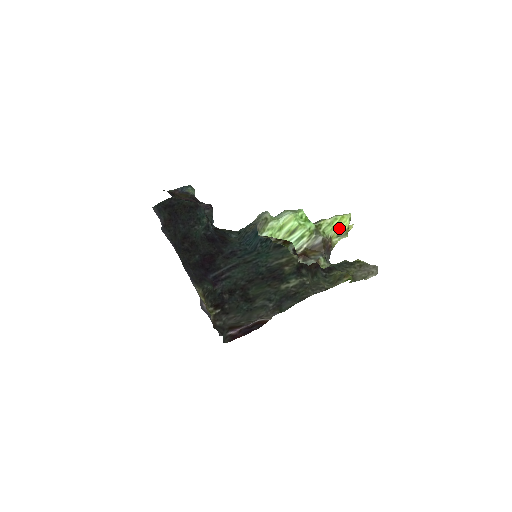
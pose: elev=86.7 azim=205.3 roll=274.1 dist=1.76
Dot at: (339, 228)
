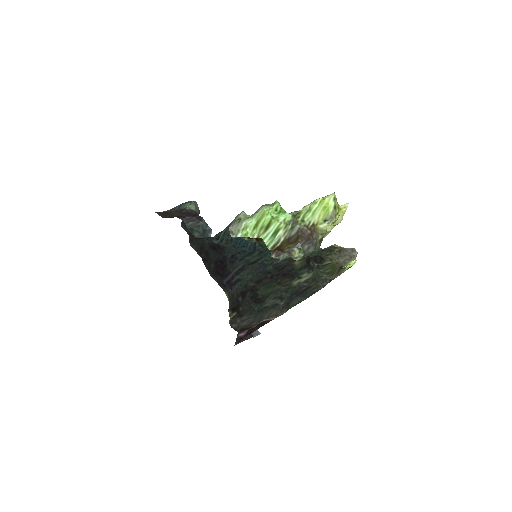
Dot at: (323, 212)
